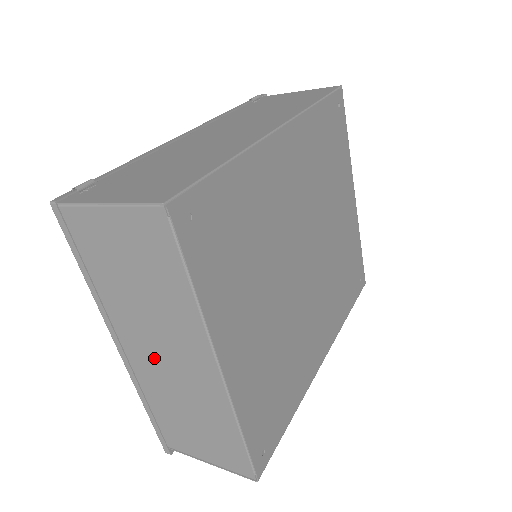
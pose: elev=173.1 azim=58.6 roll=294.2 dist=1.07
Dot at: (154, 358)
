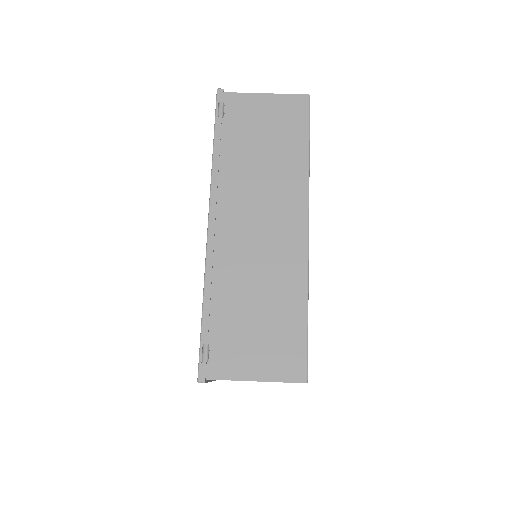
Dot at: occluded
